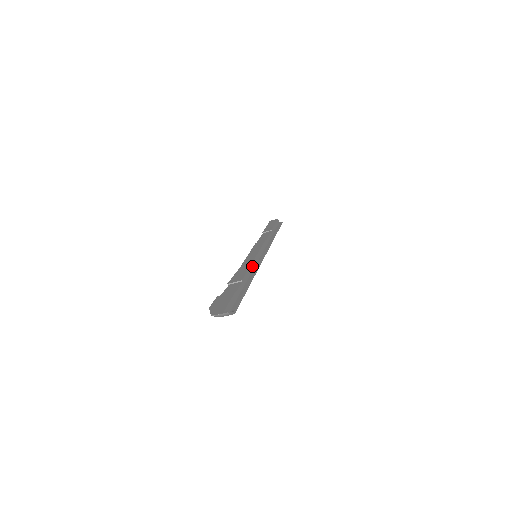
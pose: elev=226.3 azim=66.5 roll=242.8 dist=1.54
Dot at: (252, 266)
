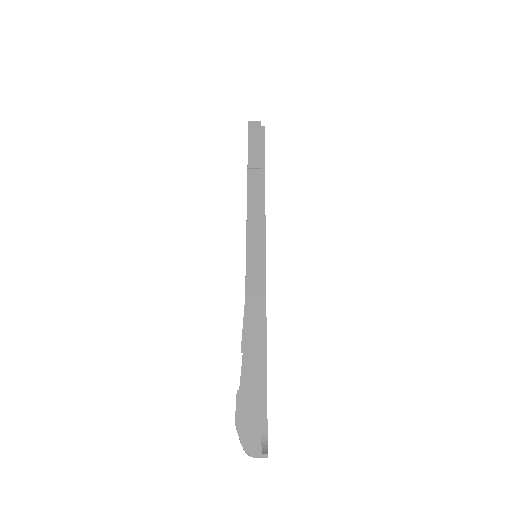
Dot at: (260, 297)
